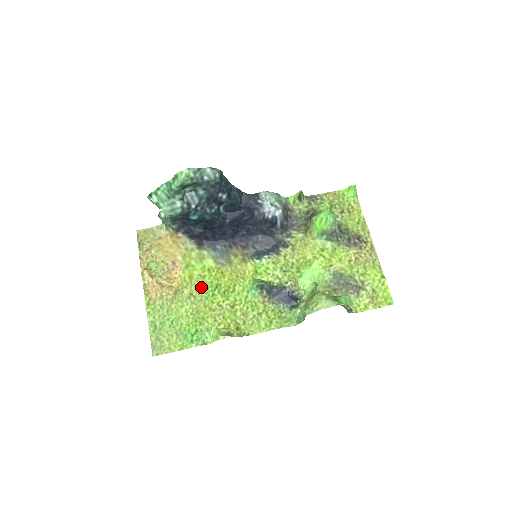
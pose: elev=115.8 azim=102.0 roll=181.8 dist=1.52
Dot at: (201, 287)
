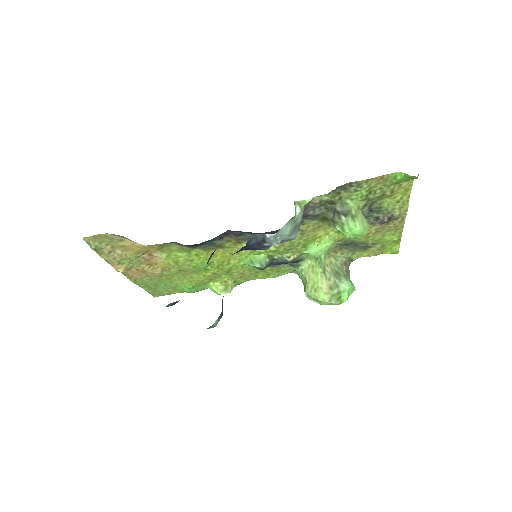
Dot at: (191, 267)
